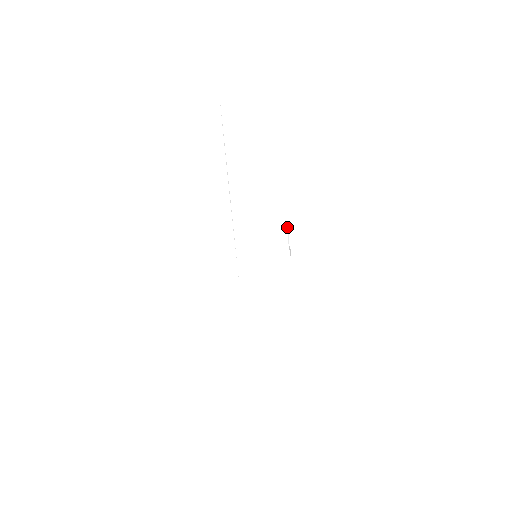
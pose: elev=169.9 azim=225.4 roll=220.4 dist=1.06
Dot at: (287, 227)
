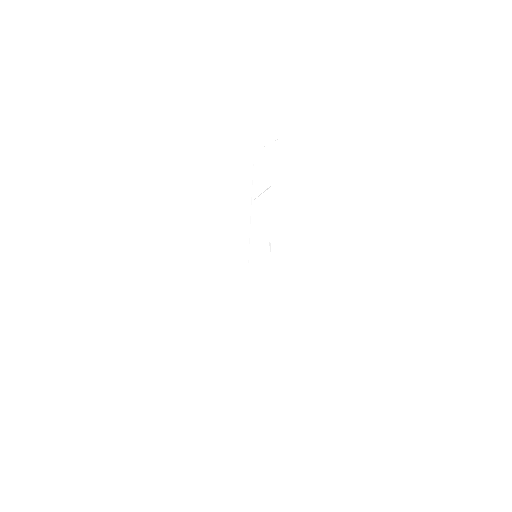
Dot at: (270, 230)
